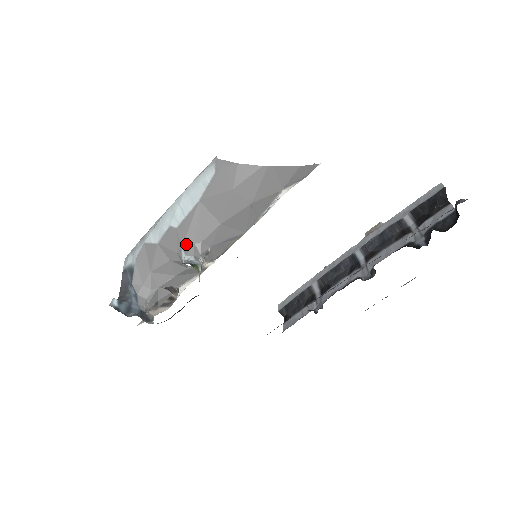
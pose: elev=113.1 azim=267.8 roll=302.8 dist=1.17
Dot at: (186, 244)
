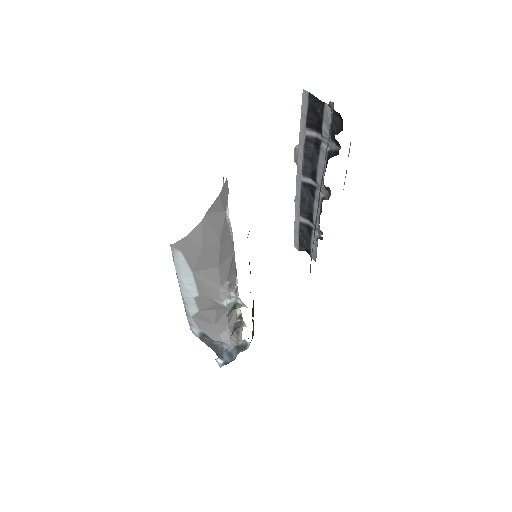
Dot at: (215, 297)
